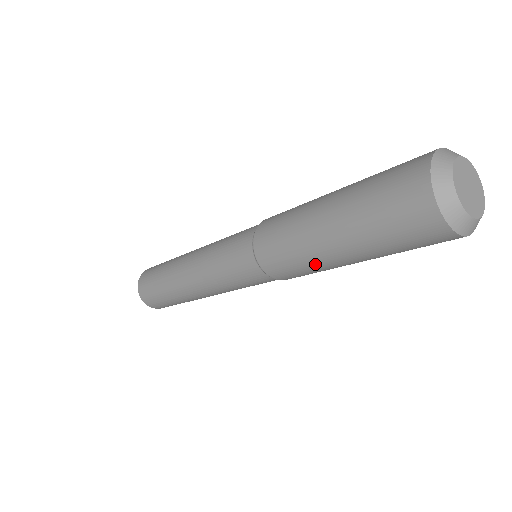
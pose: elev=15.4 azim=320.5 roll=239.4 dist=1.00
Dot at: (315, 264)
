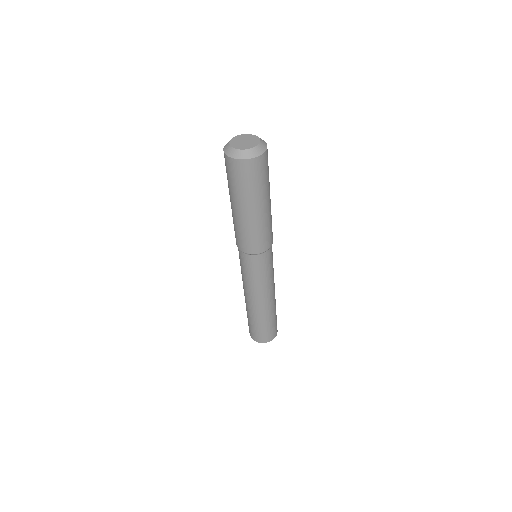
Dot at: (245, 226)
